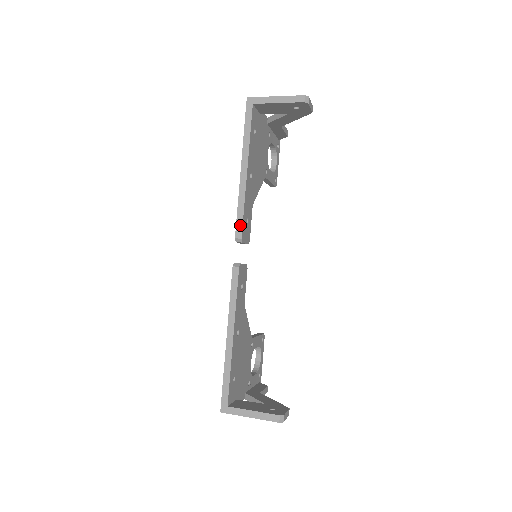
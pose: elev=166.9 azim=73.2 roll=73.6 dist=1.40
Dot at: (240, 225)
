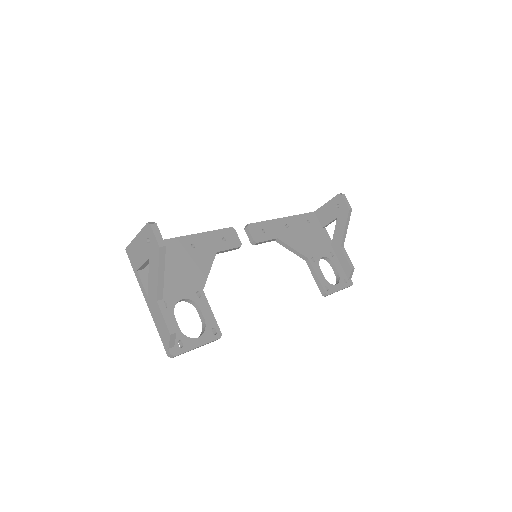
Dot at: (254, 223)
